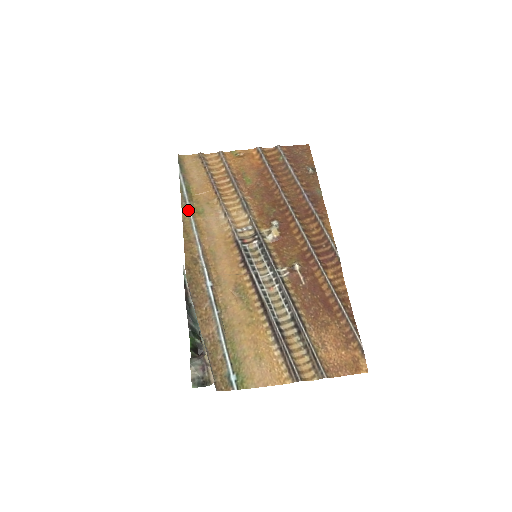
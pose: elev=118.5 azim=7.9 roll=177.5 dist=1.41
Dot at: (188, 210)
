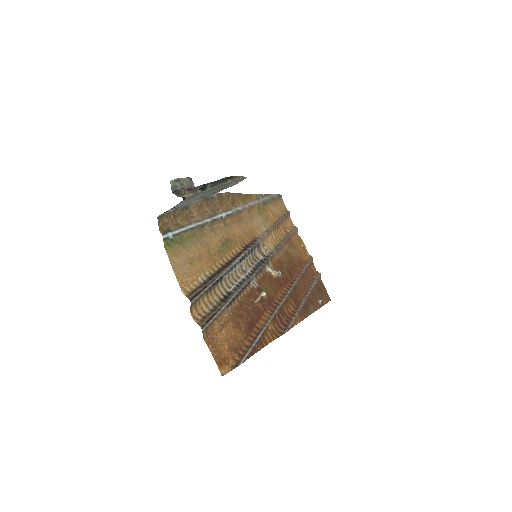
Dot at: (259, 199)
